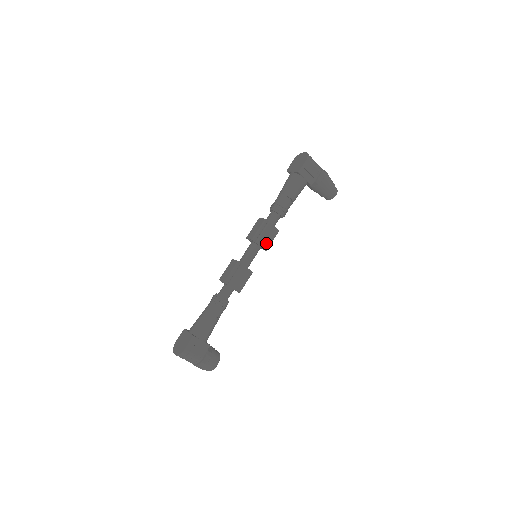
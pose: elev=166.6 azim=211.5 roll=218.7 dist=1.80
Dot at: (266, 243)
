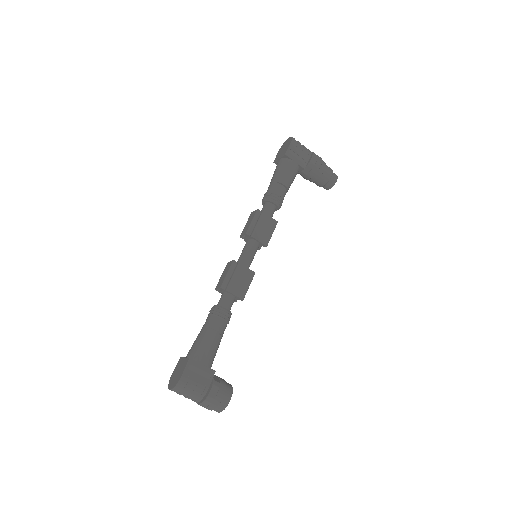
Dot at: (264, 237)
